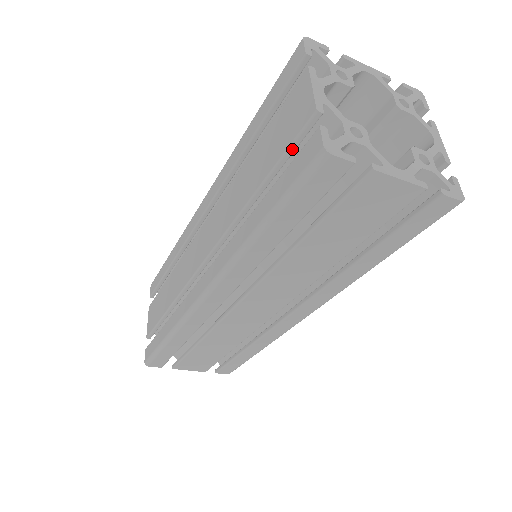
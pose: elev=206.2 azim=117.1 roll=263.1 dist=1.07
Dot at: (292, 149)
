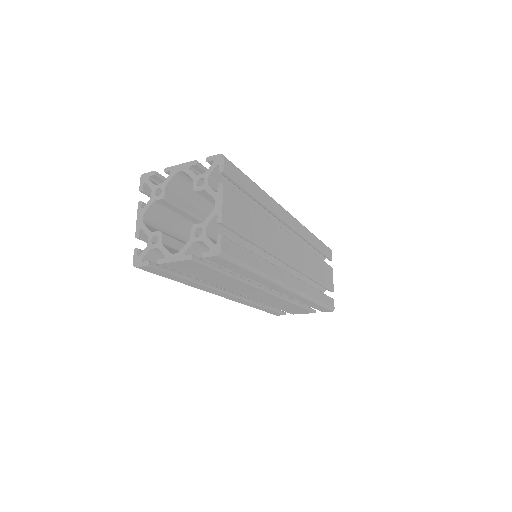
Dot at: occluded
